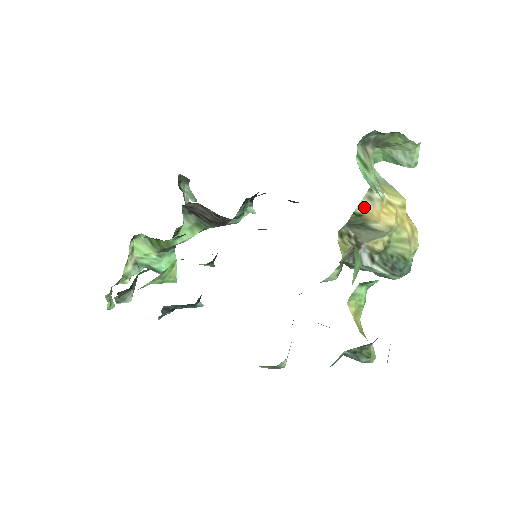
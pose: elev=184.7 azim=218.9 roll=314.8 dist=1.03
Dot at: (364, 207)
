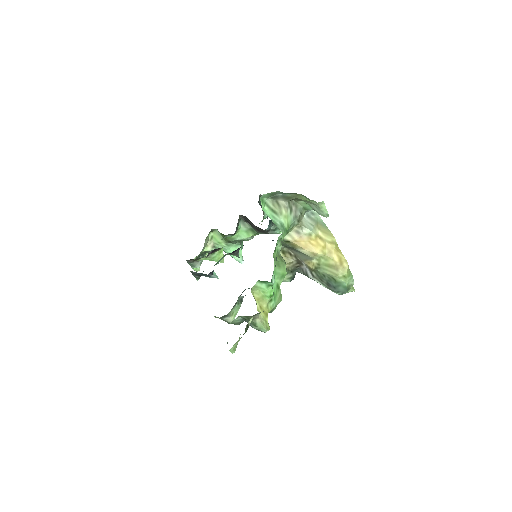
Dot at: (292, 237)
